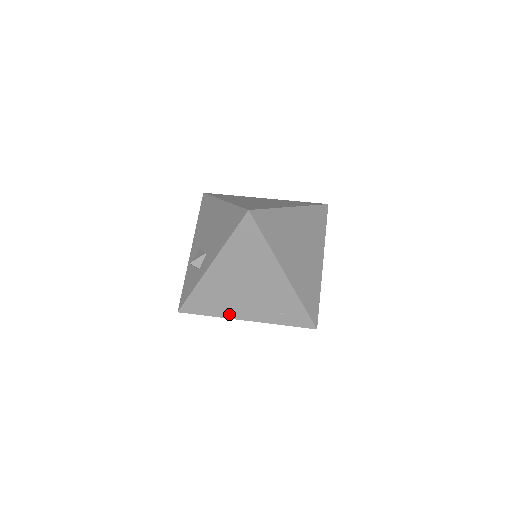
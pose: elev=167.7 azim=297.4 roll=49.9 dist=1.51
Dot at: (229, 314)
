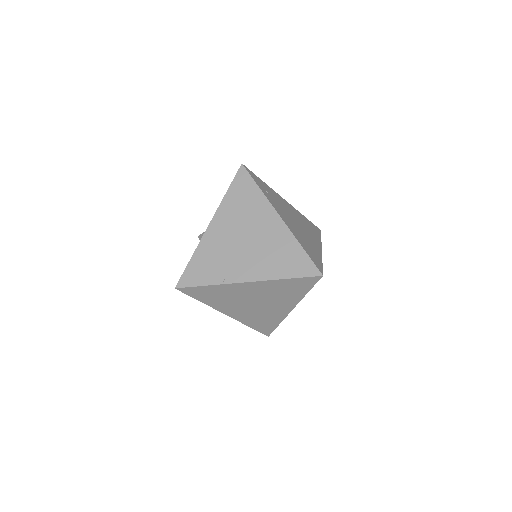
Dot at: occluded
